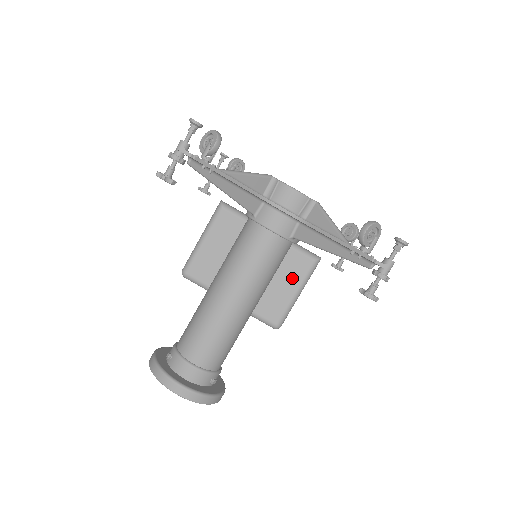
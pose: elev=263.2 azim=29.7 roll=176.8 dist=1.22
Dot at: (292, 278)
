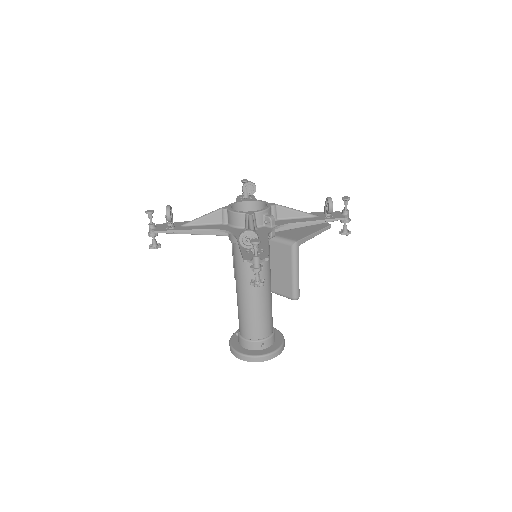
Dot at: (285, 263)
